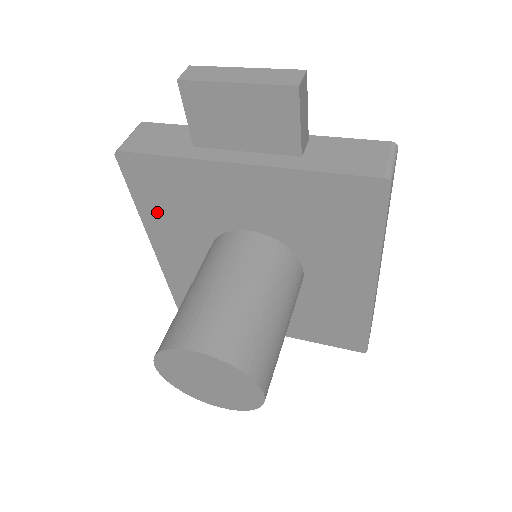
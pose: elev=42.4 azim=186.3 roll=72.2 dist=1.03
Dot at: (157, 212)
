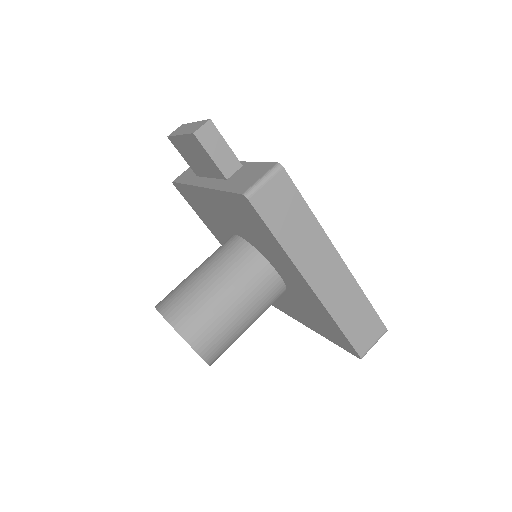
Dot at: (206, 221)
